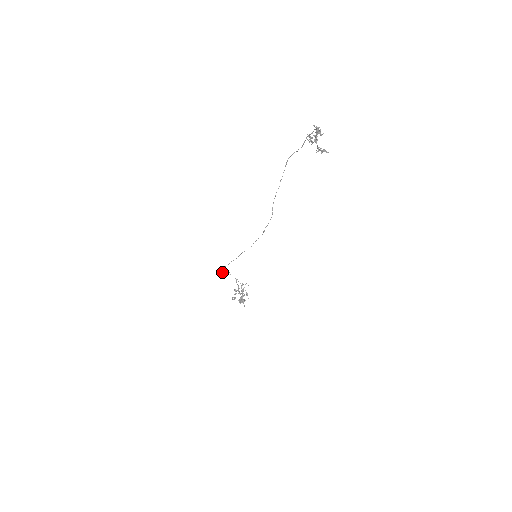
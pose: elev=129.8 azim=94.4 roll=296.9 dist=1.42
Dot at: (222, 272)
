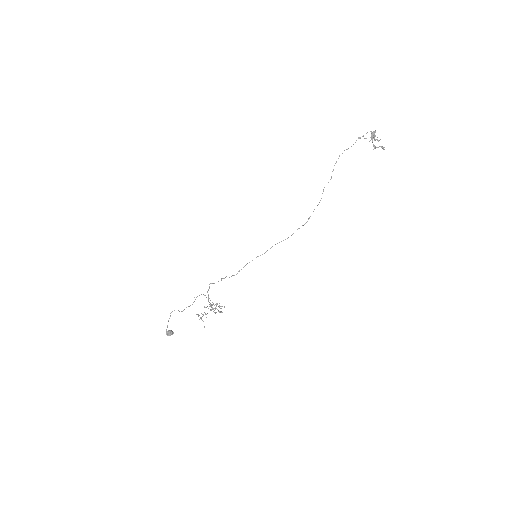
Dot at: (225, 277)
